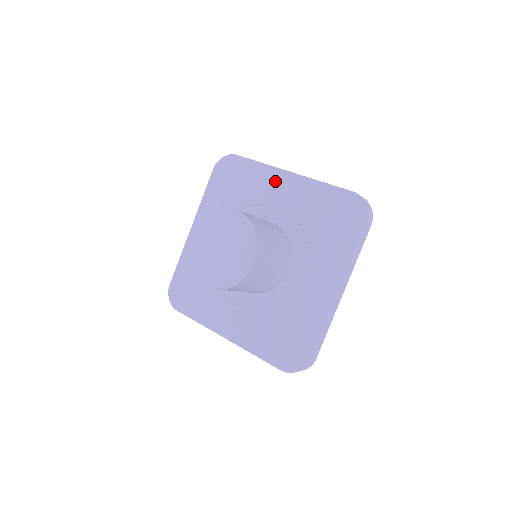
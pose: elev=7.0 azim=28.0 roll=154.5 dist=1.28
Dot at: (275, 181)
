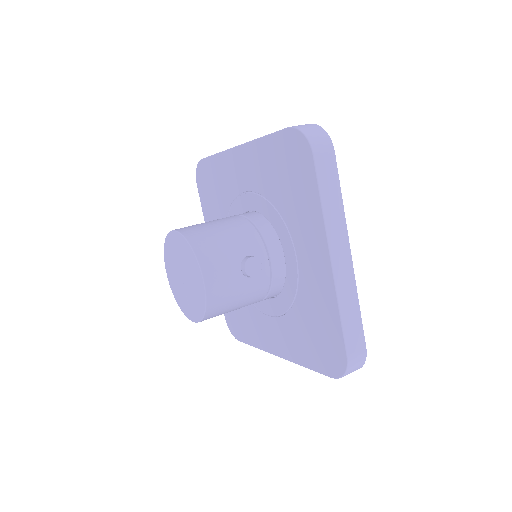
Dot at: (314, 242)
